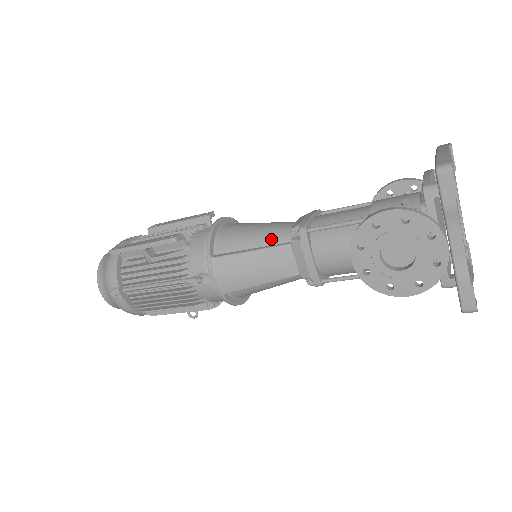
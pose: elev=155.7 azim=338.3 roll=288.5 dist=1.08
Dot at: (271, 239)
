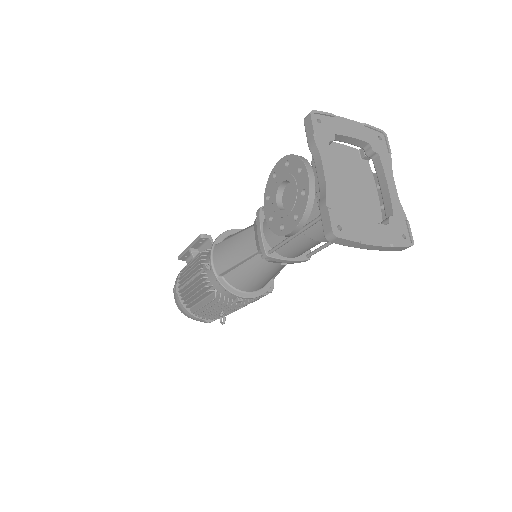
Dot at: occluded
